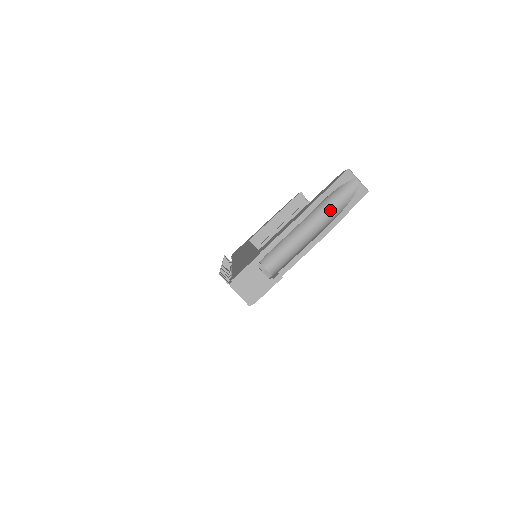
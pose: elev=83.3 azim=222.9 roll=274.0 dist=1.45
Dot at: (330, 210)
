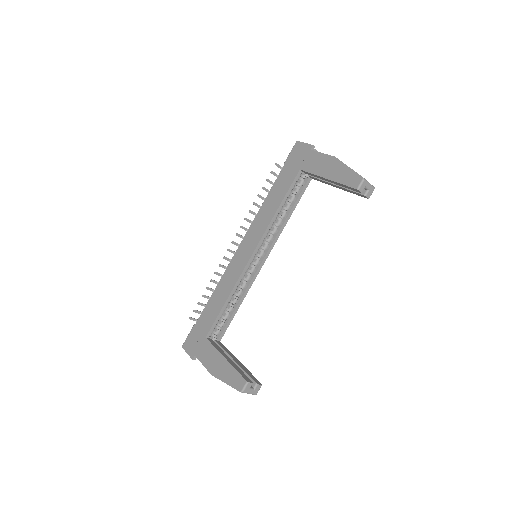
Dot at: occluded
